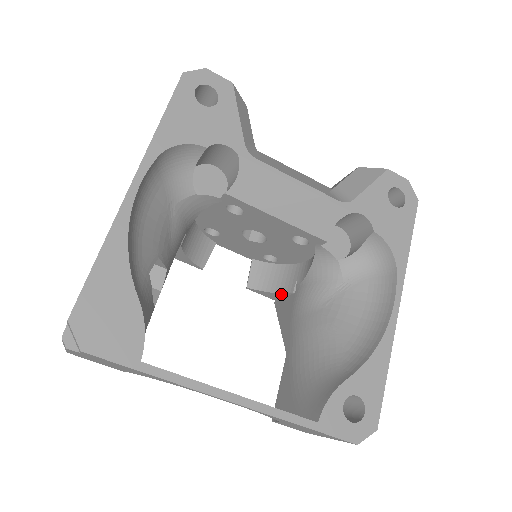
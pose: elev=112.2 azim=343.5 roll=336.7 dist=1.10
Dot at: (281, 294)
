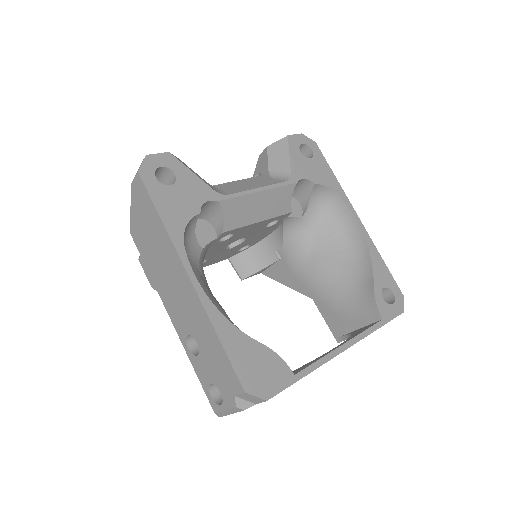
Dot at: (269, 266)
